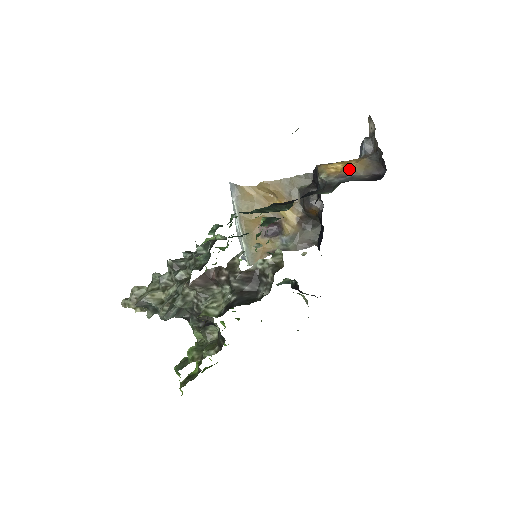
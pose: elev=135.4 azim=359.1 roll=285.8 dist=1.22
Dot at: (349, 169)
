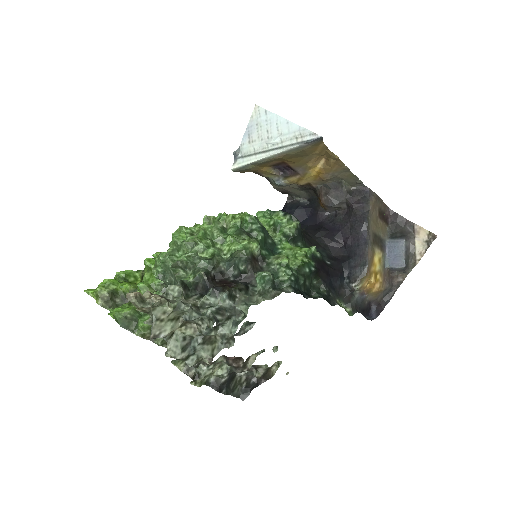
Dot at: (371, 290)
